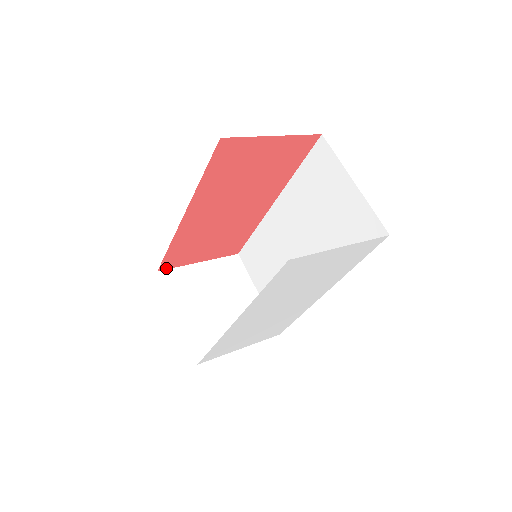
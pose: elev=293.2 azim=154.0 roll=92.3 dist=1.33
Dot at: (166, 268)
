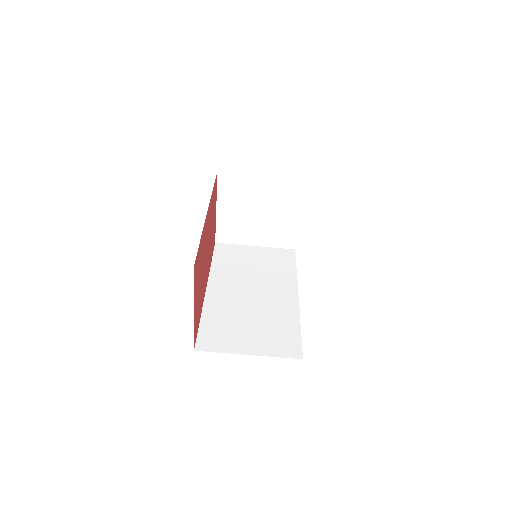
Dot at: (215, 237)
